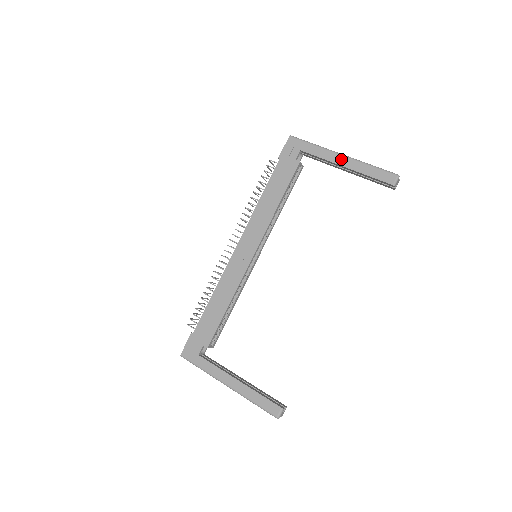
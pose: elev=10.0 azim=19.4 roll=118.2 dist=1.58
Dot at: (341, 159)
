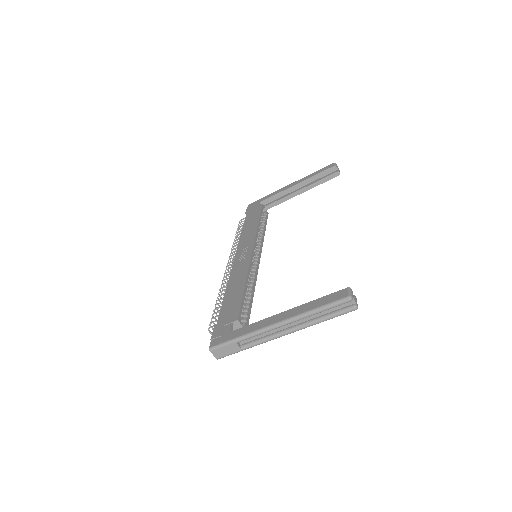
Dot at: (291, 185)
